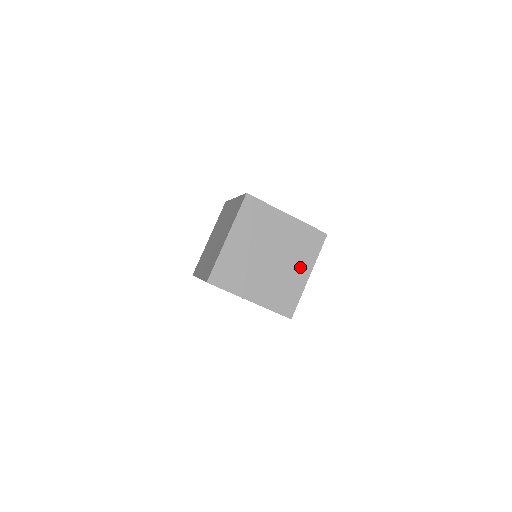
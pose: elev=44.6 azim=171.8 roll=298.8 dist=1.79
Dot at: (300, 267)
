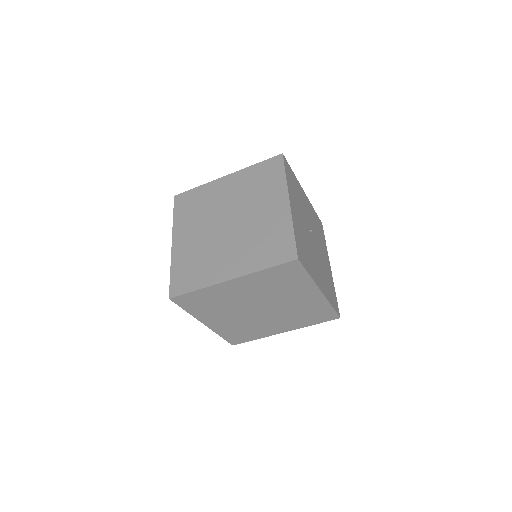
Dot at: (283, 325)
